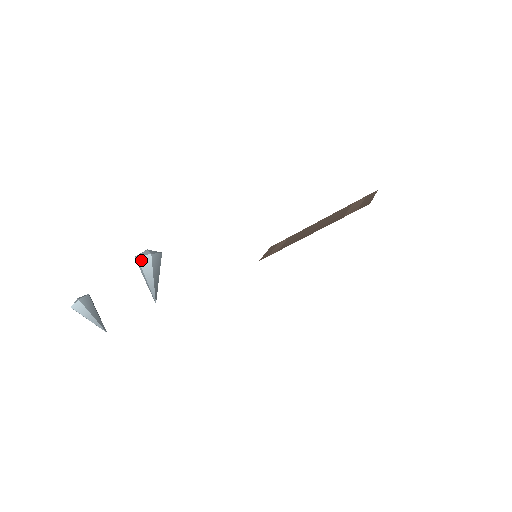
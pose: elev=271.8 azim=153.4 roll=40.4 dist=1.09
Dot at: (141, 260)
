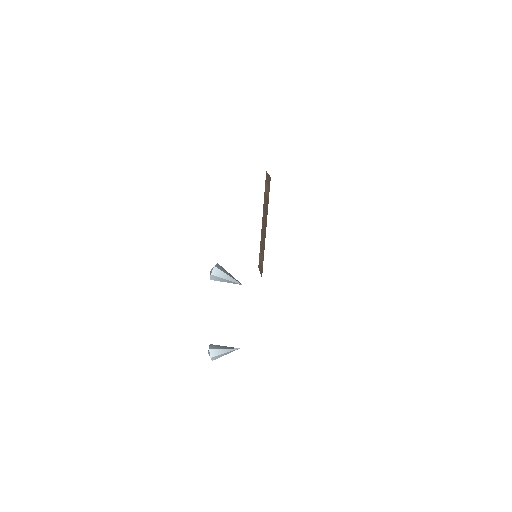
Dot at: (214, 274)
